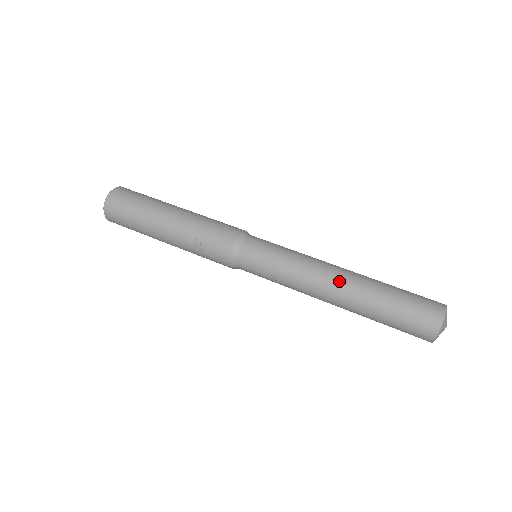
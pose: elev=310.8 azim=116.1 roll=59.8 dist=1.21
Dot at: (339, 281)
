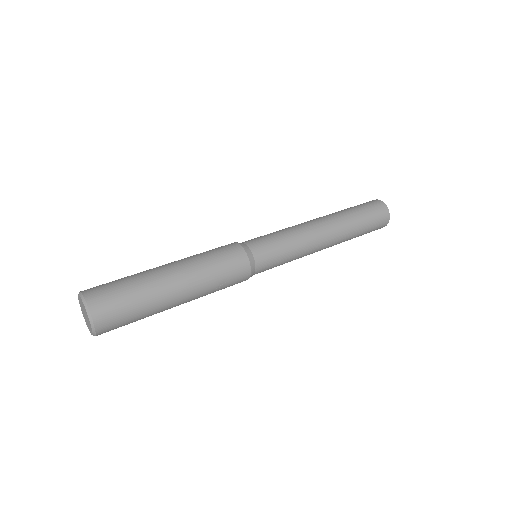
Dot at: (330, 231)
